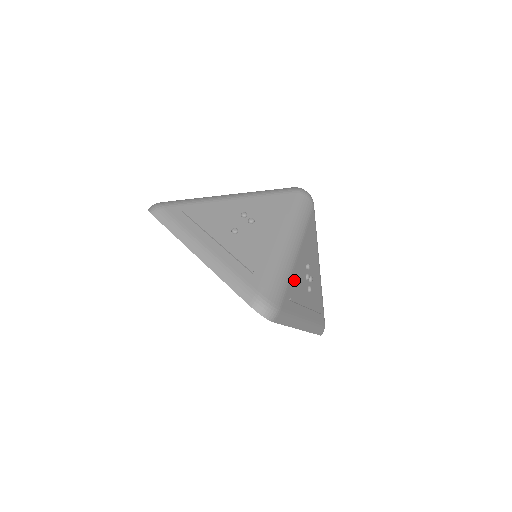
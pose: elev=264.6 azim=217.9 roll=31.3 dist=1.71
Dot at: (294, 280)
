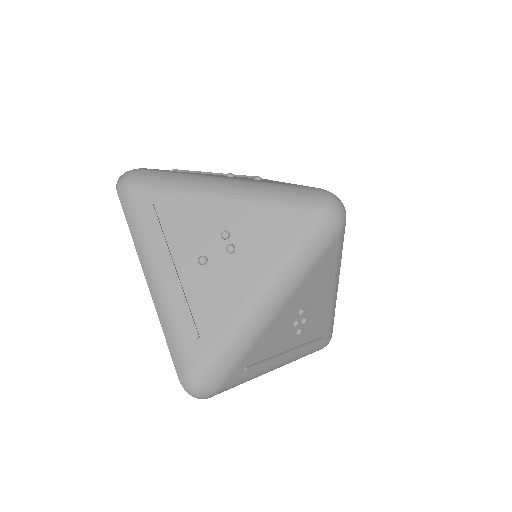
Dot at: (262, 343)
